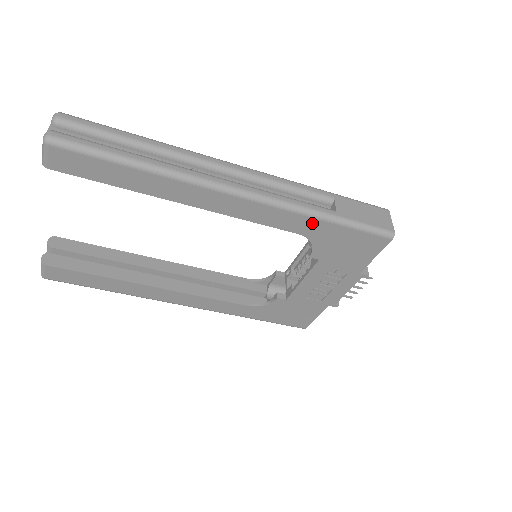
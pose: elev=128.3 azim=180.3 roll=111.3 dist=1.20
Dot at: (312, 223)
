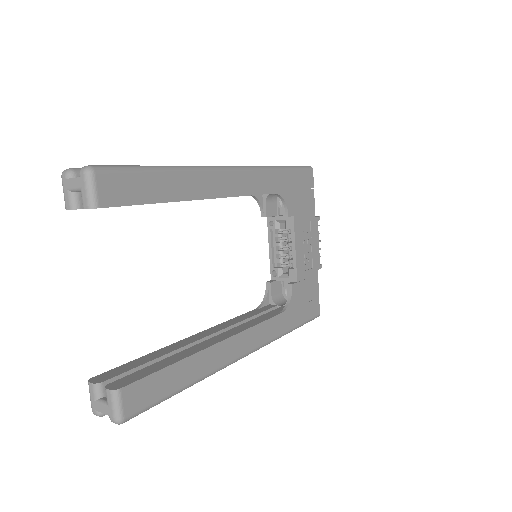
Dot at: (276, 177)
